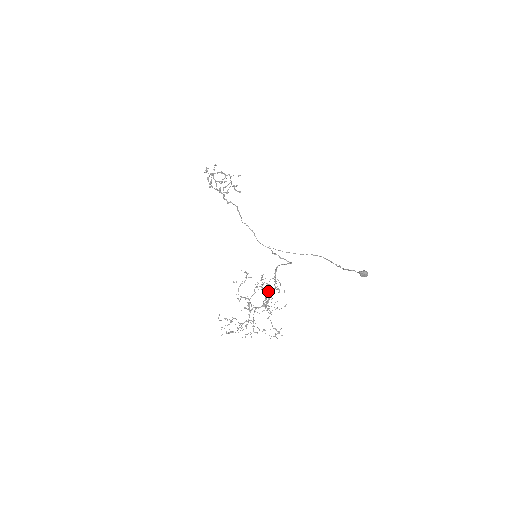
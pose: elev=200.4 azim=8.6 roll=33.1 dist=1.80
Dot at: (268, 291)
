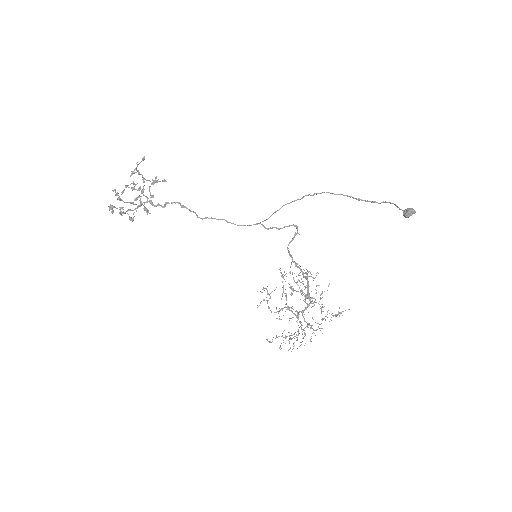
Dot at: occluded
